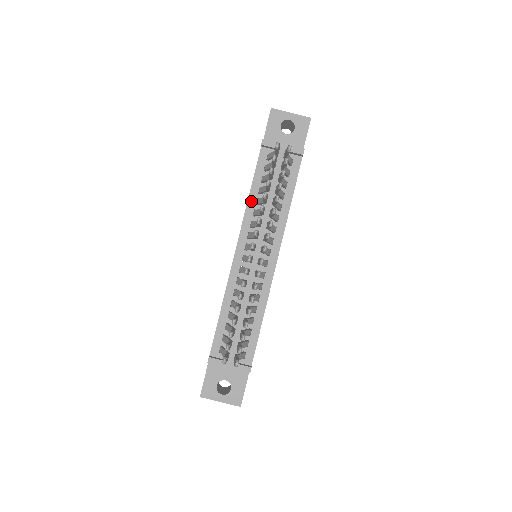
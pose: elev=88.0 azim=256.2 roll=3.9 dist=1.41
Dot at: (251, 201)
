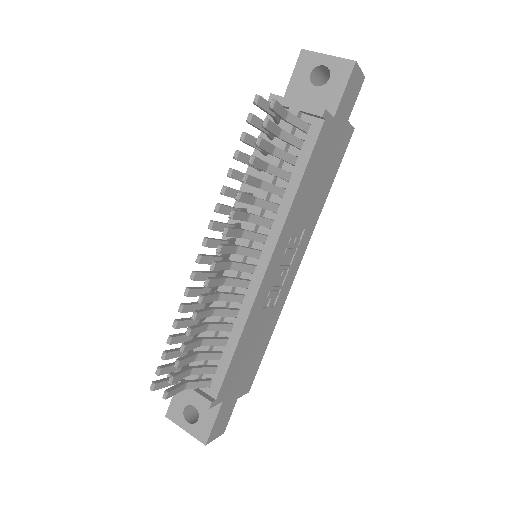
Dot at: occluded
